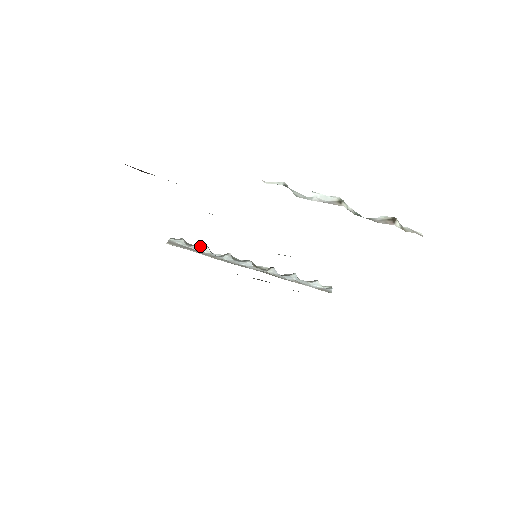
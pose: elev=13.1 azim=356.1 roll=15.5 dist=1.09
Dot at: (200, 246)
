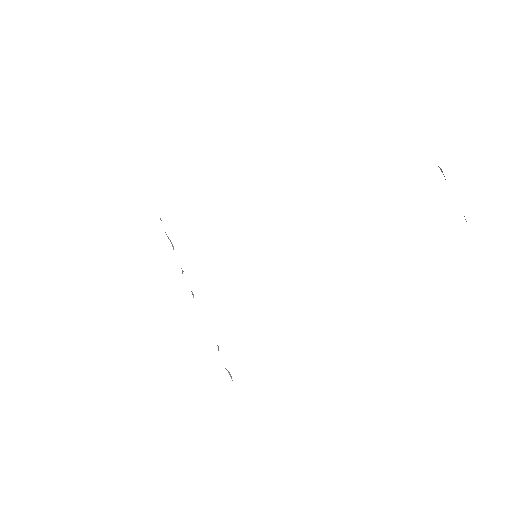
Dot at: occluded
